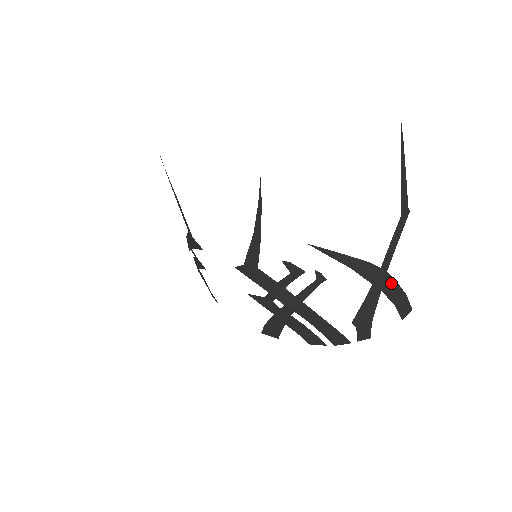
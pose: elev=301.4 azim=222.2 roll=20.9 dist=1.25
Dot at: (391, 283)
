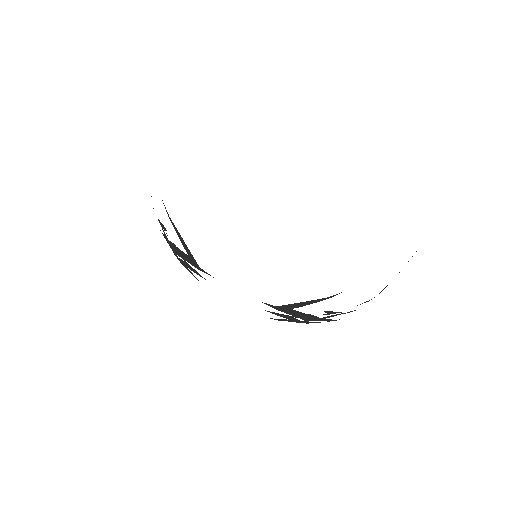
Dot at: occluded
